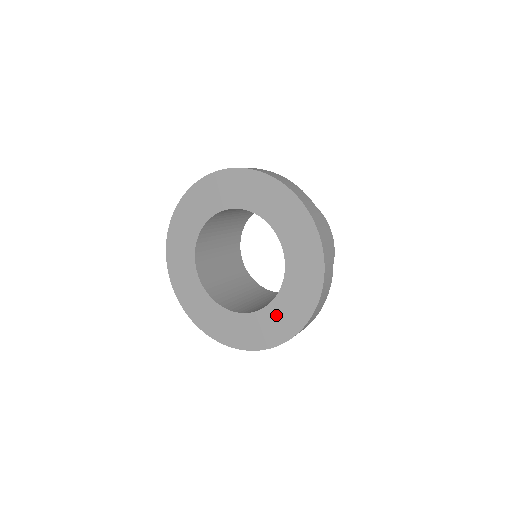
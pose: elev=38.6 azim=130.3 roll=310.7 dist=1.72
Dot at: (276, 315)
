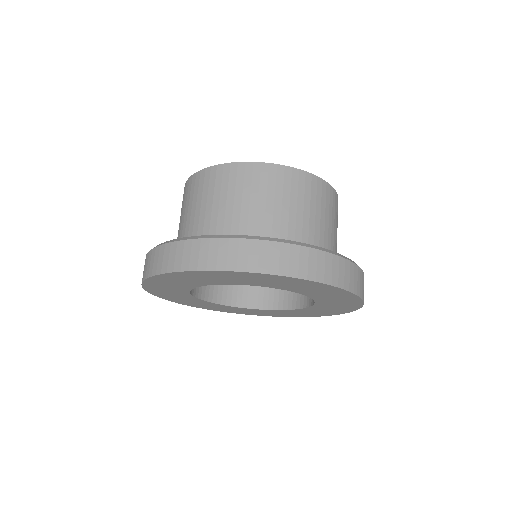
Dot at: occluded
